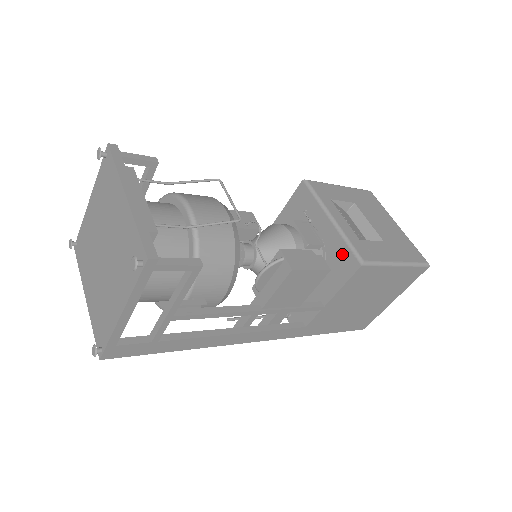
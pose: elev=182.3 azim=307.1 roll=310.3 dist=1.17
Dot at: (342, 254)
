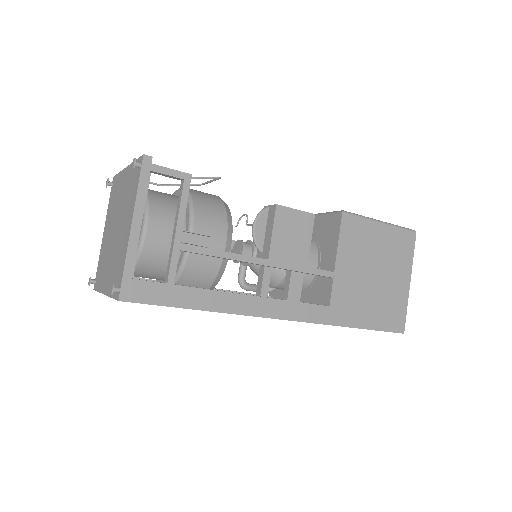
Dot at: (326, 223)
